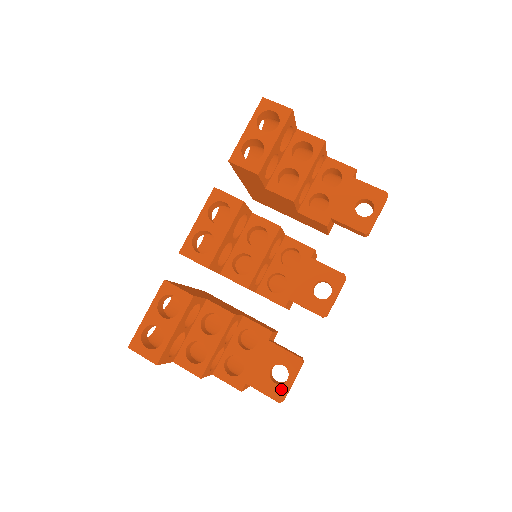
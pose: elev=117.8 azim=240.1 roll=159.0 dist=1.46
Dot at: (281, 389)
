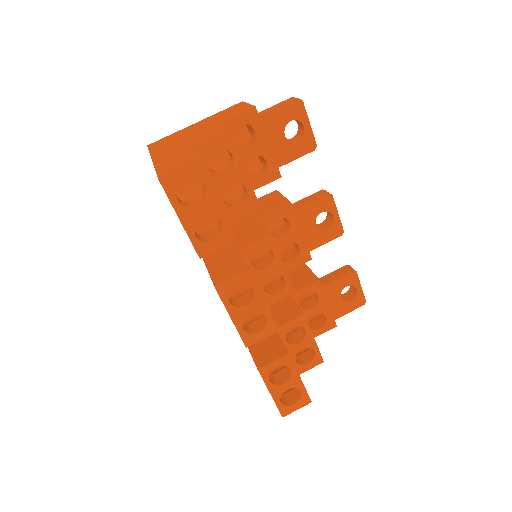
Dot at: (358, 298)
